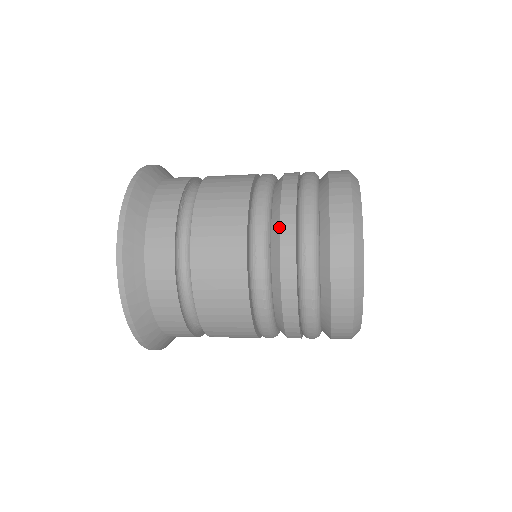
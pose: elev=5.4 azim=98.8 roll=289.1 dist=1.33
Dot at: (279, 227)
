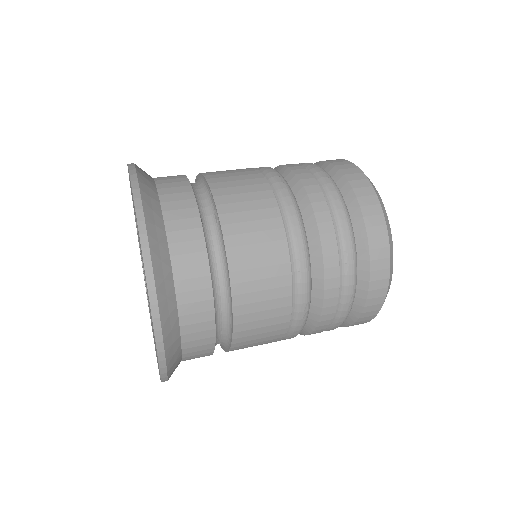
Dot at: (319, 237)
